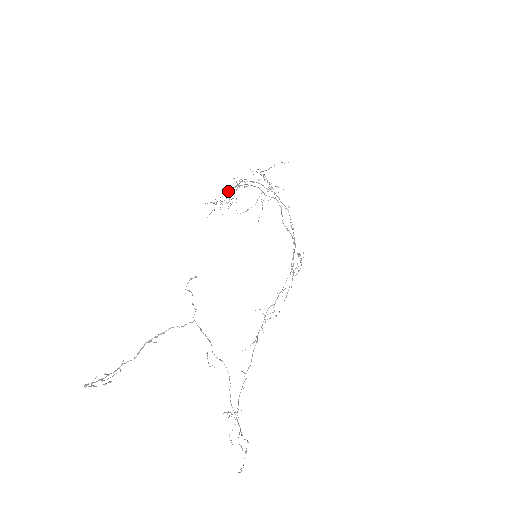
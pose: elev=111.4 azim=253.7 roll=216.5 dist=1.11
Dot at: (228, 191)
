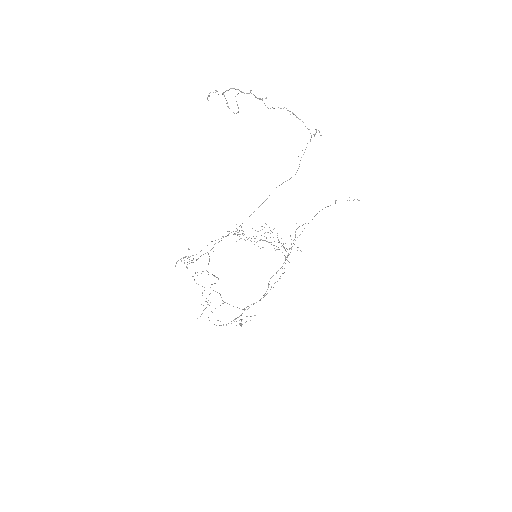
Dot at: occluded
